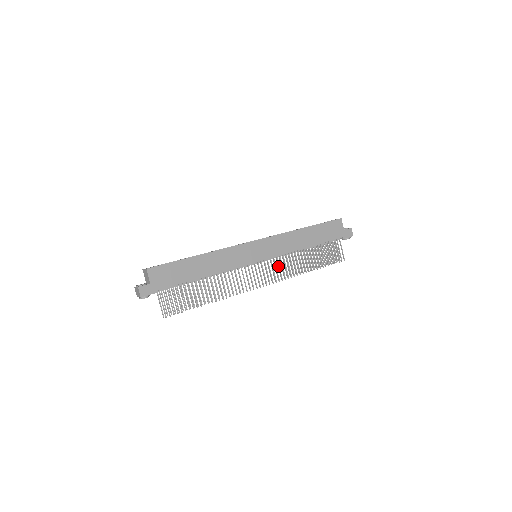
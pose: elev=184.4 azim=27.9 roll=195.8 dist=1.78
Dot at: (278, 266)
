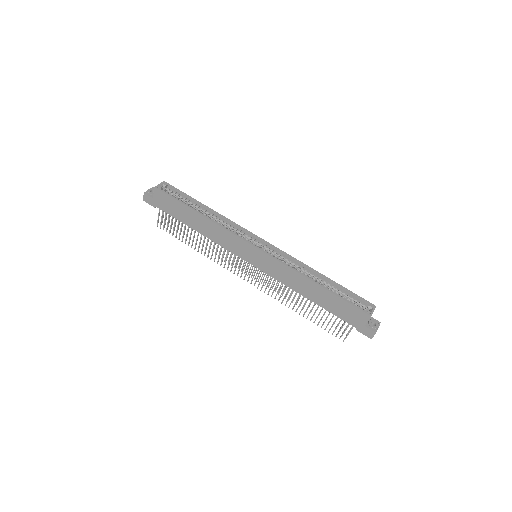
Dot at: (268, 281)
